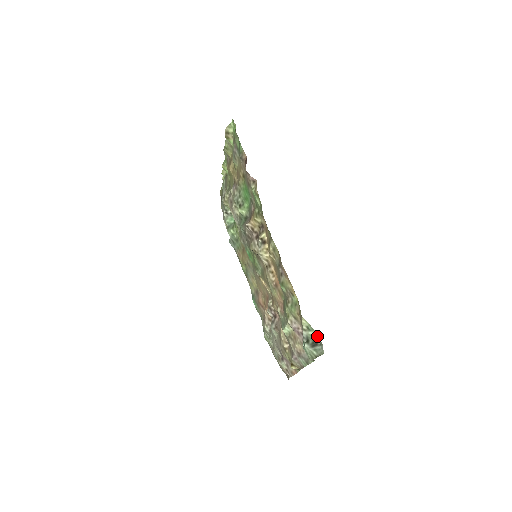
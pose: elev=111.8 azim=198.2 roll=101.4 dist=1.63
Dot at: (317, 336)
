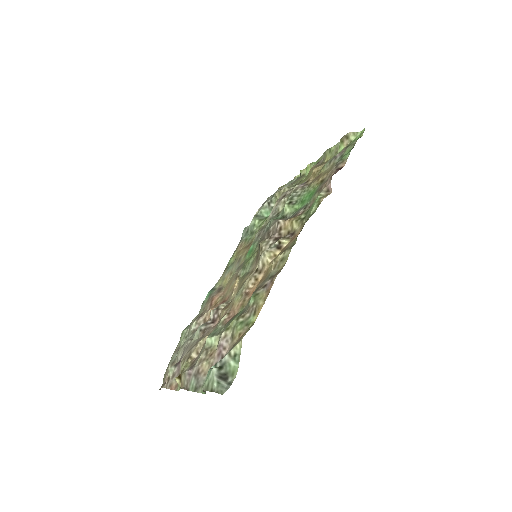
Dot at: (235, 372)
